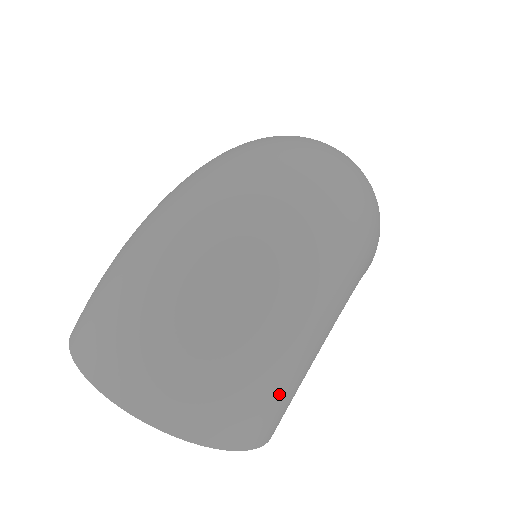
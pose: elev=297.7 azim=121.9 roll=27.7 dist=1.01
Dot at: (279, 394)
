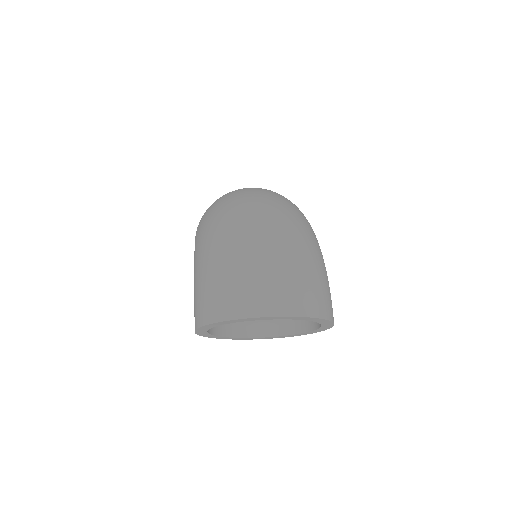
Dot at: (329, 288)
